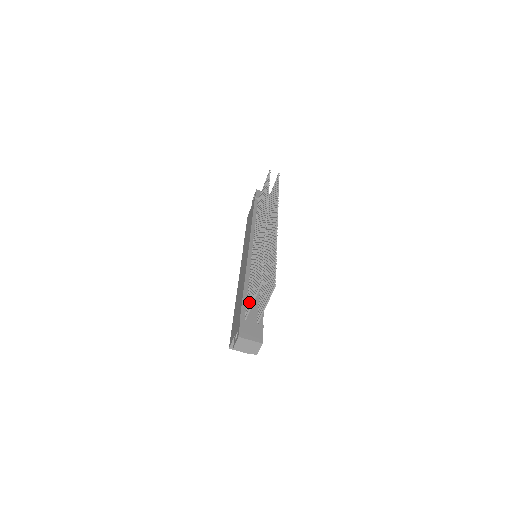
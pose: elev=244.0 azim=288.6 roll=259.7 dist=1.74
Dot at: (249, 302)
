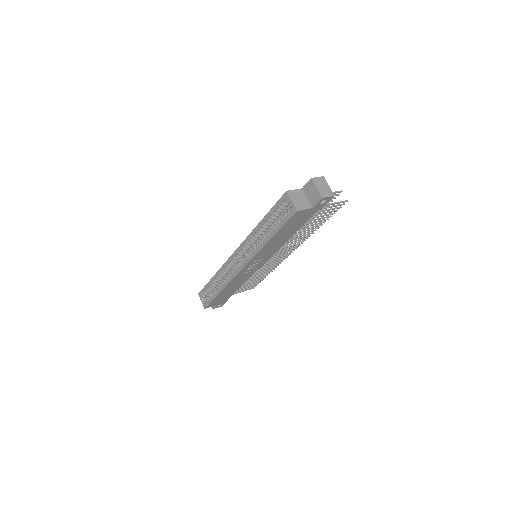
Dot at: occluded
